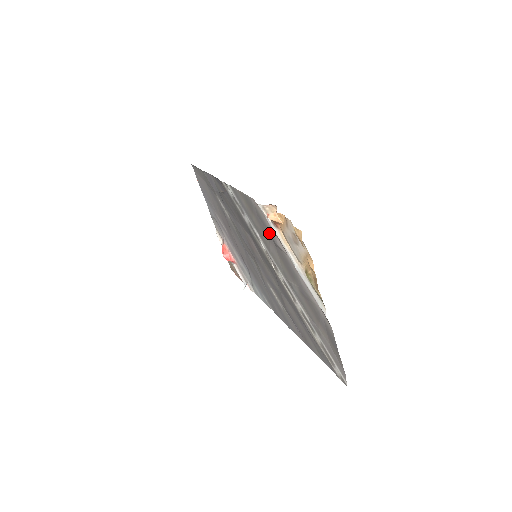
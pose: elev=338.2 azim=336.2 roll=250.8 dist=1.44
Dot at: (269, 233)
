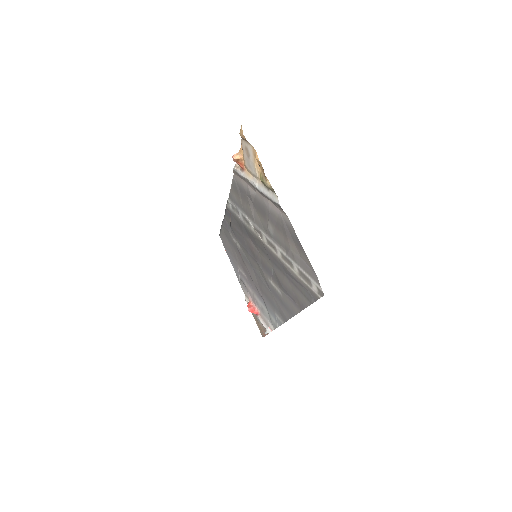
Dot at: (246, 194)
